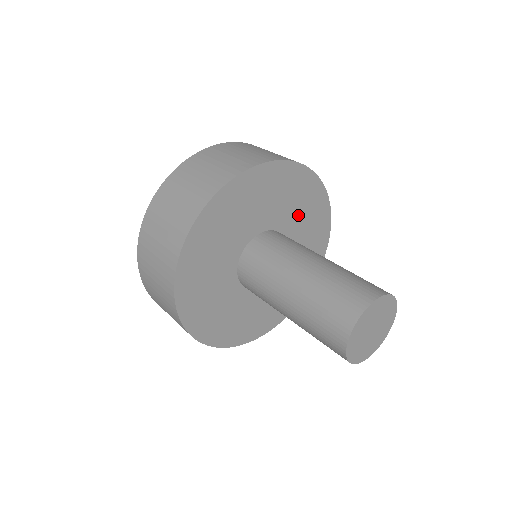
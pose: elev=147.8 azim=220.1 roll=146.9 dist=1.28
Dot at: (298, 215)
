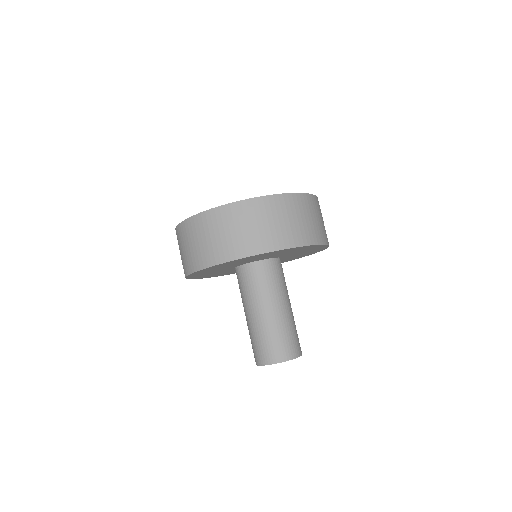
Dot at: (269, 256)
